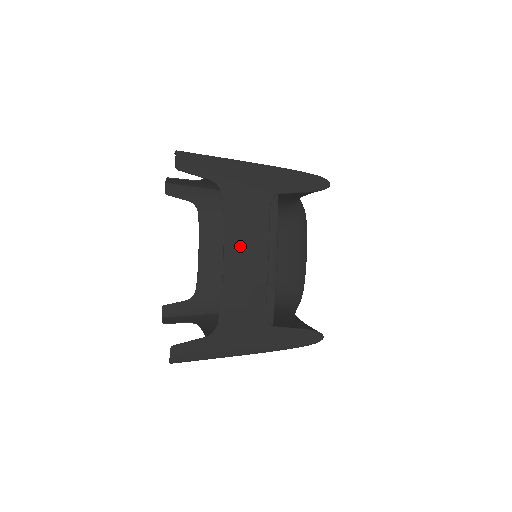
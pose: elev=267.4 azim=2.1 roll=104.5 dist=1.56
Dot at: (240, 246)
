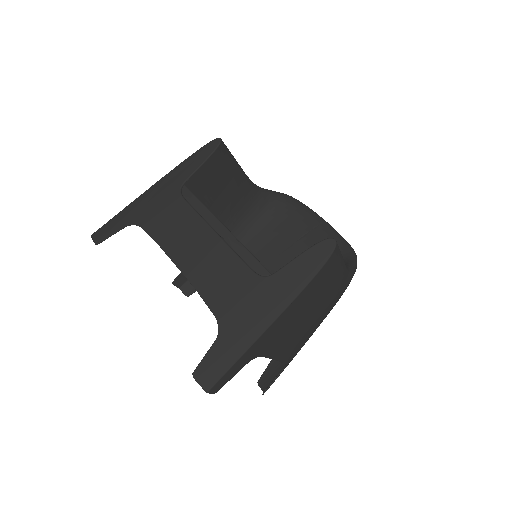
Dot at: (181, 244)
